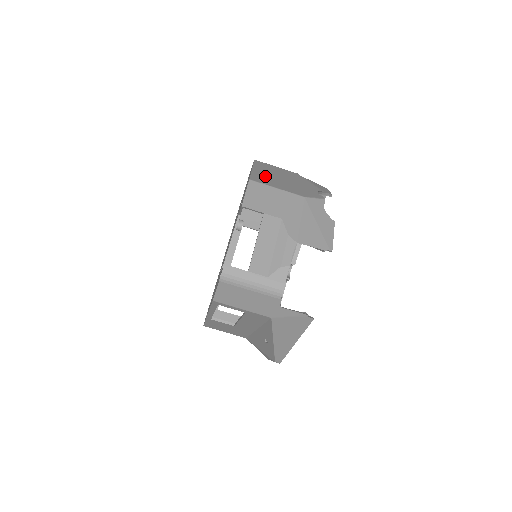
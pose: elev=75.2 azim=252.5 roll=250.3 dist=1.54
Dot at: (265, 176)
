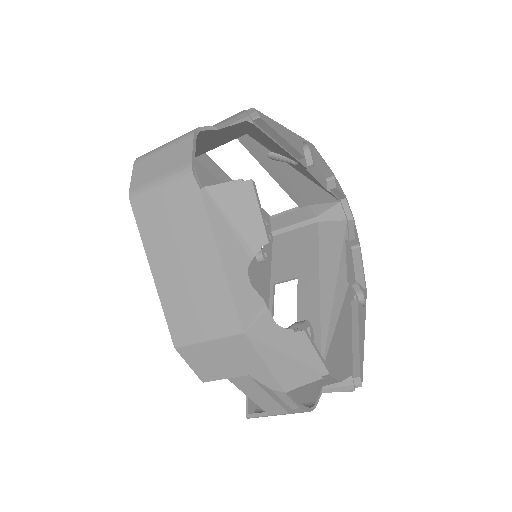
Dot at: (176, 295)
